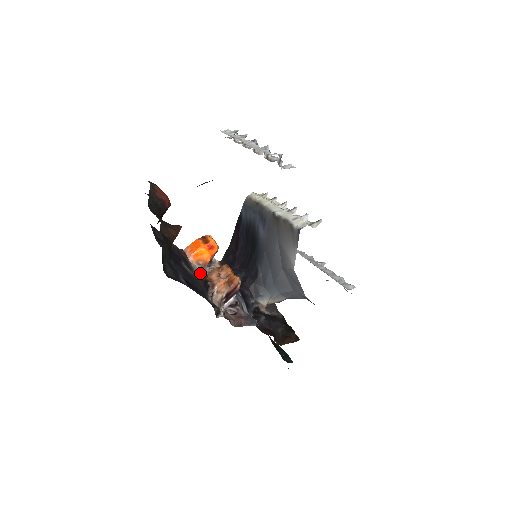
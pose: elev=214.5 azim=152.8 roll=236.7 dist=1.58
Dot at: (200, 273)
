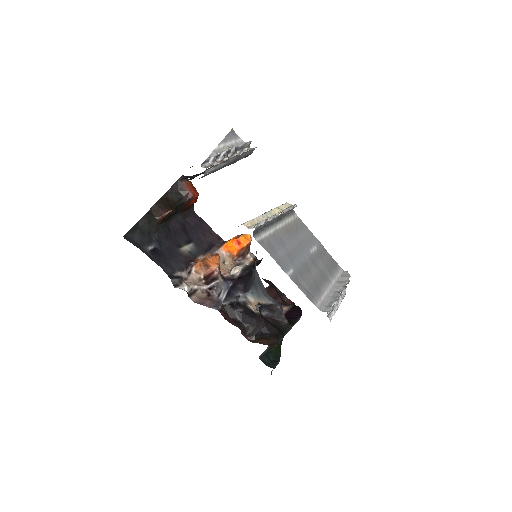
Dot at: (225, 262)
